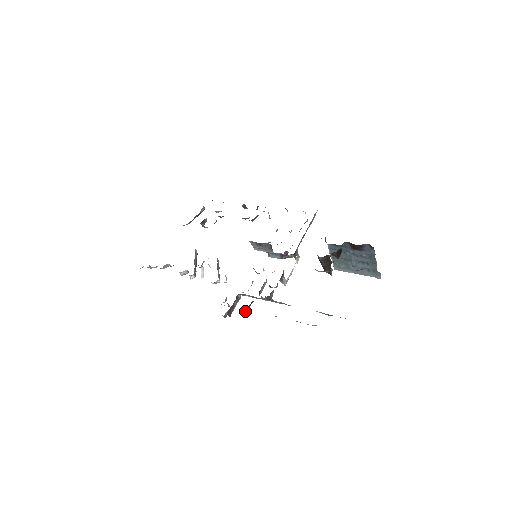
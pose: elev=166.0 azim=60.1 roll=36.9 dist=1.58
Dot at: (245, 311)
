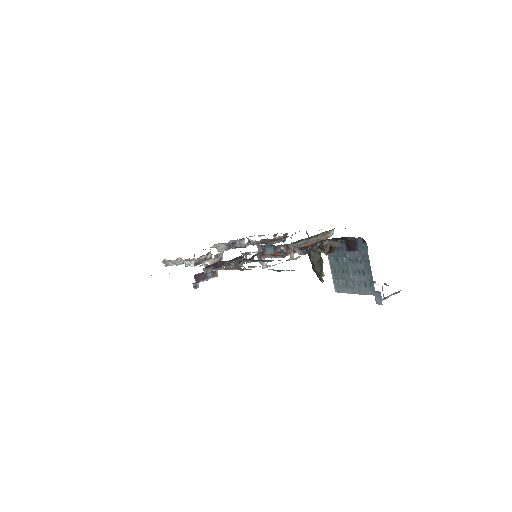
Dot at: (208, 270)
